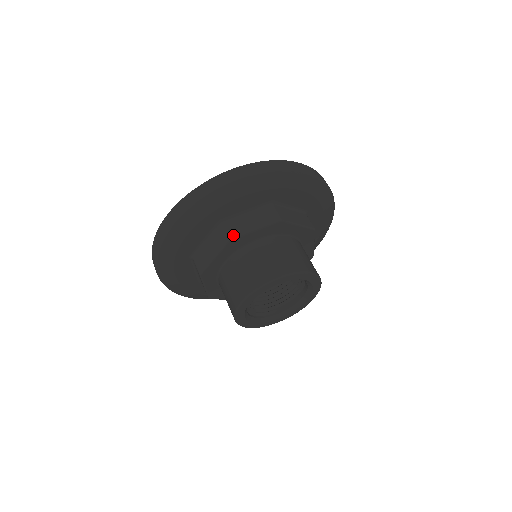
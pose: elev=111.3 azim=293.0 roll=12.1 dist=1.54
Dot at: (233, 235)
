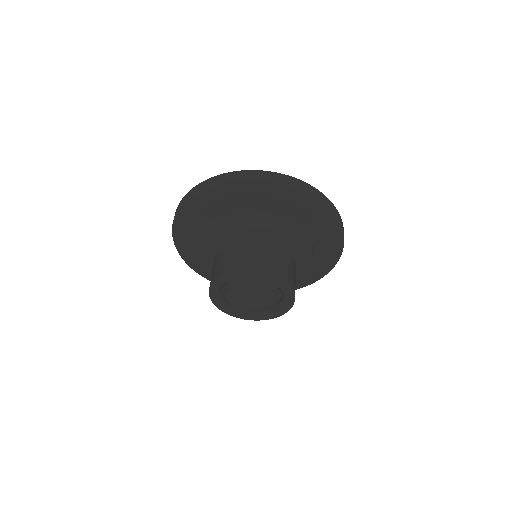
Dot at: (244, 222)
